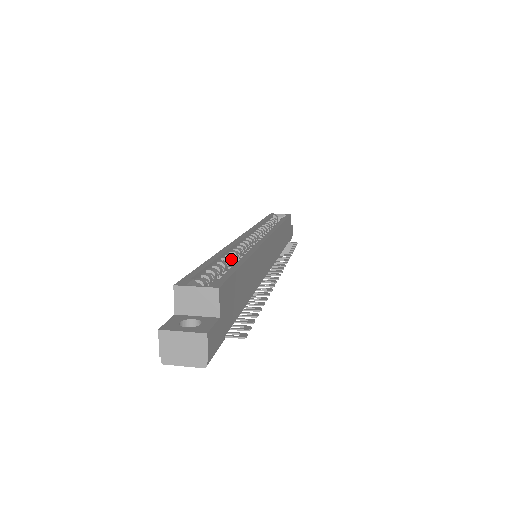
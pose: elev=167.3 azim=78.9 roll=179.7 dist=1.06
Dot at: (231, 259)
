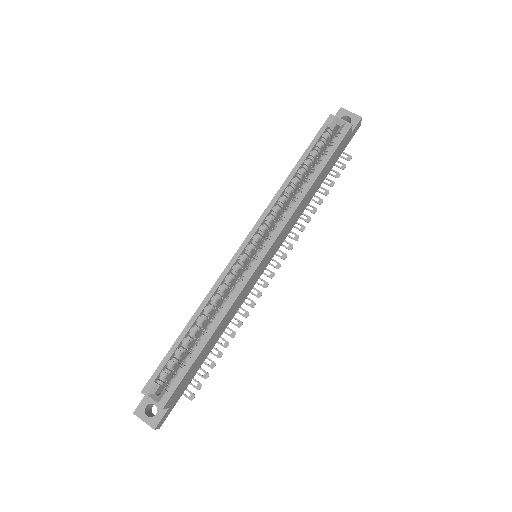
Dot at: (207, 314)
